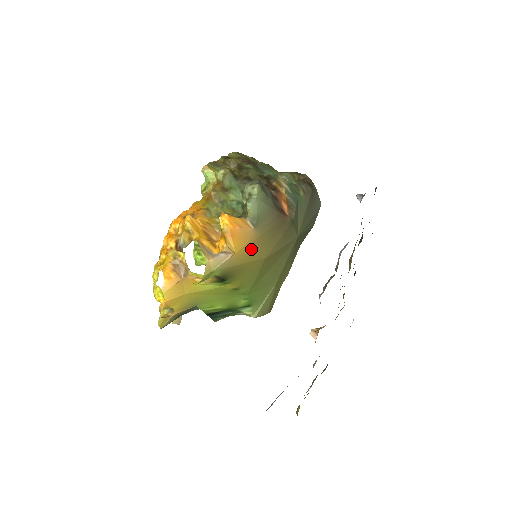
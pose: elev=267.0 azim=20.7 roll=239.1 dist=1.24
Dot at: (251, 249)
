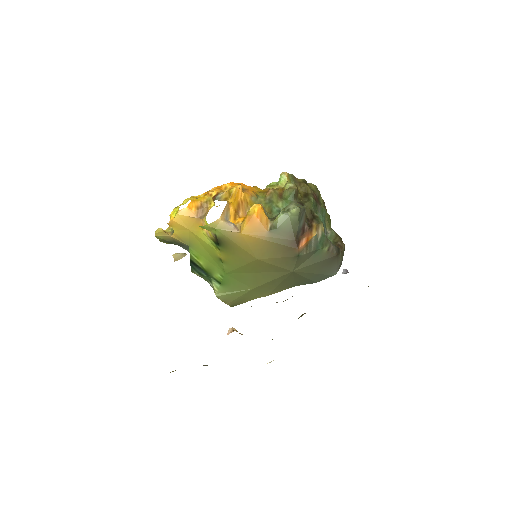
Dot at: (254, 242)
